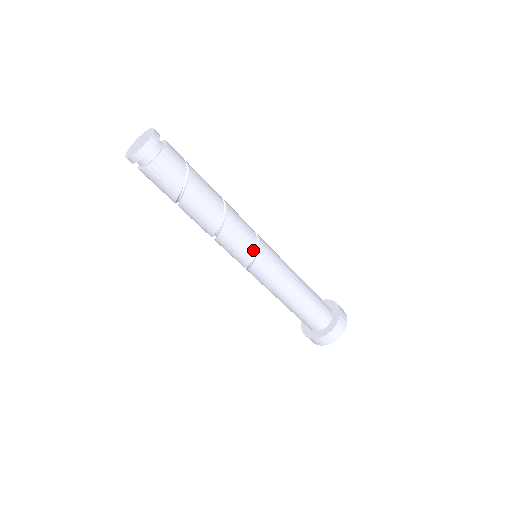
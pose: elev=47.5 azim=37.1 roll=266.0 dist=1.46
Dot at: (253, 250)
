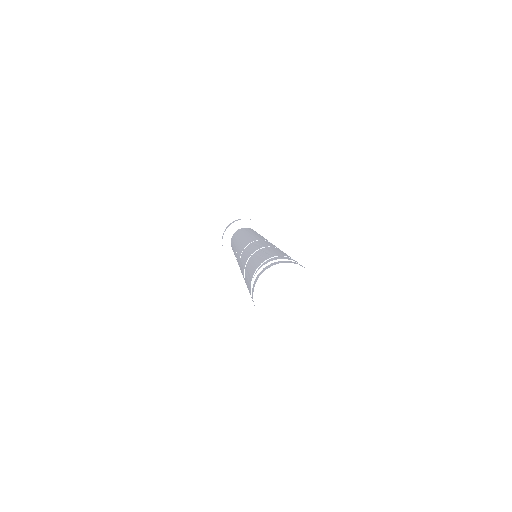
Dot at: occluded
